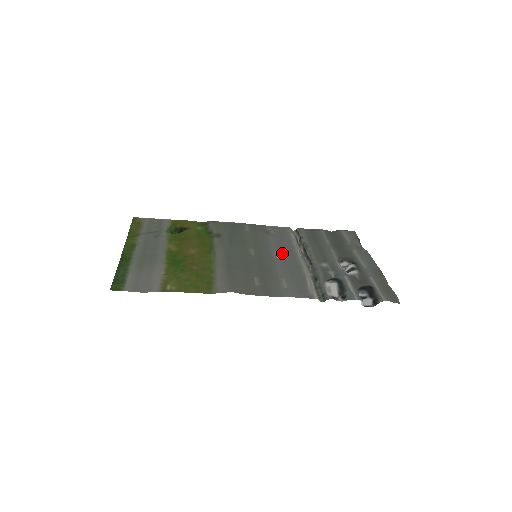
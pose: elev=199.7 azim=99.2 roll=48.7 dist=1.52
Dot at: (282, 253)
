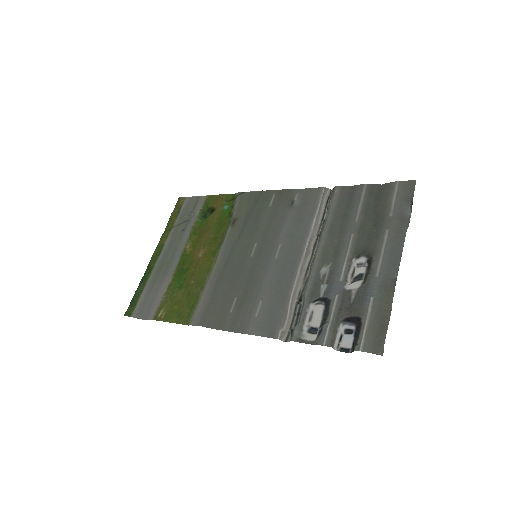
Dot at: (285, 249)
